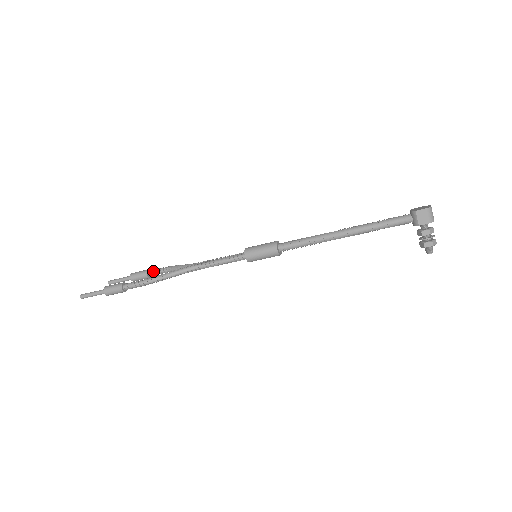
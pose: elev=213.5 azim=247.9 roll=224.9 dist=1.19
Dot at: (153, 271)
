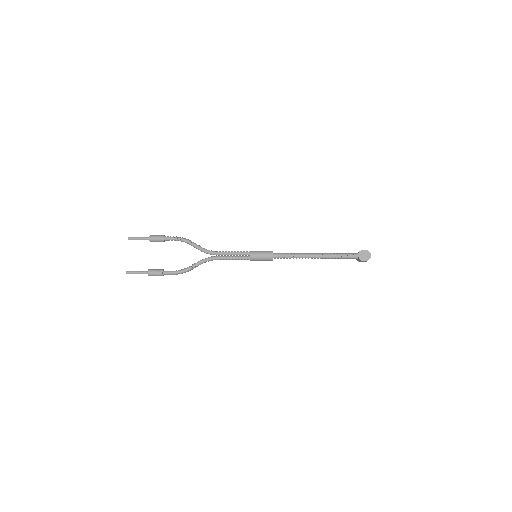
Dot at: (169, 240)
